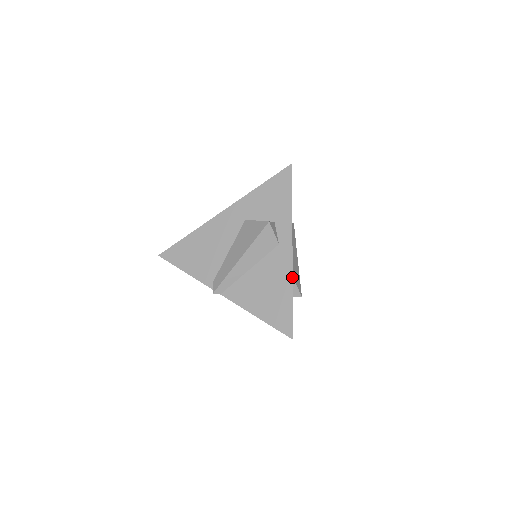
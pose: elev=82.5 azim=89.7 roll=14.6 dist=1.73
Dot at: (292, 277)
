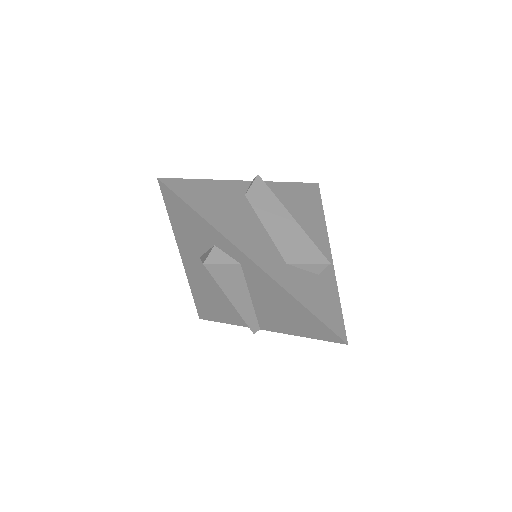
Dot at: (282, 288)
